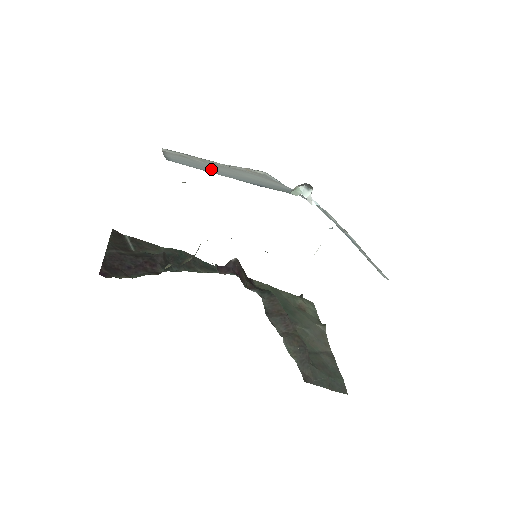
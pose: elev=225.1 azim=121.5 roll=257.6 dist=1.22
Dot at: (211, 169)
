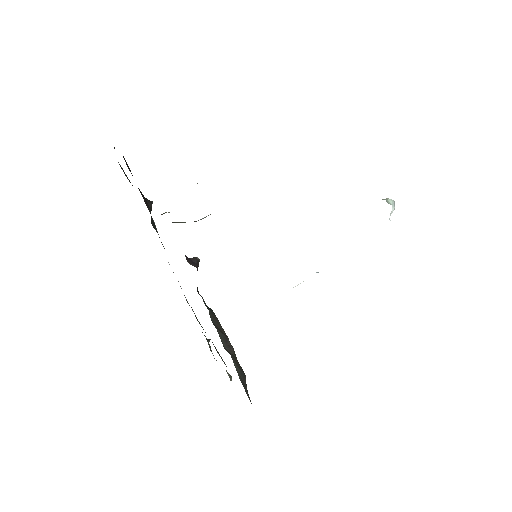
Dot at: occluded
